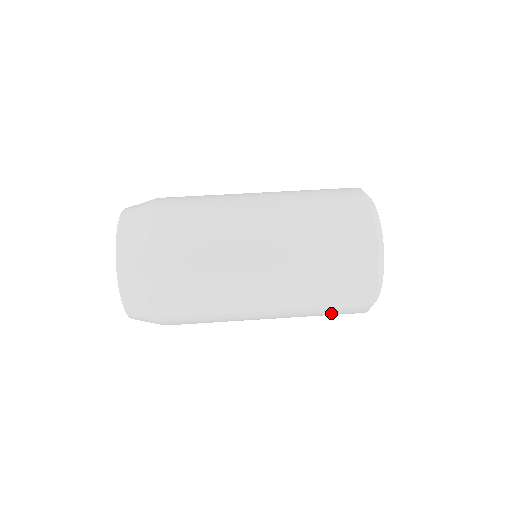
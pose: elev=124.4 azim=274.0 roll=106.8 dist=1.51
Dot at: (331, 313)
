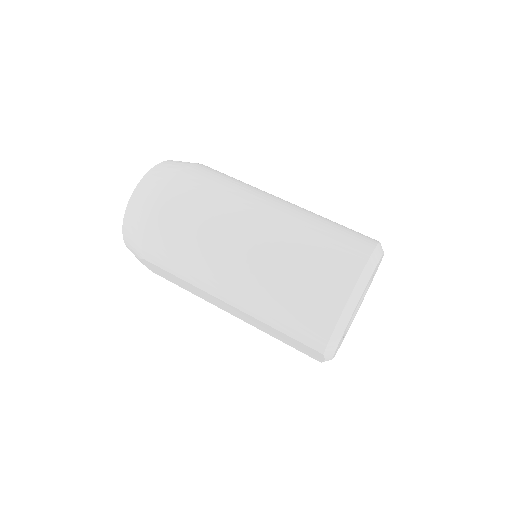
Dot at: occluded
